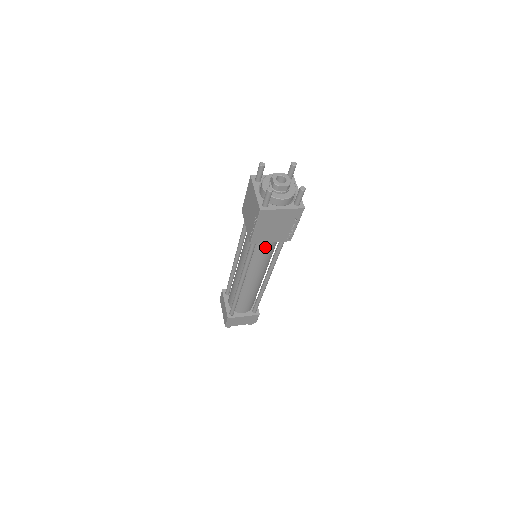
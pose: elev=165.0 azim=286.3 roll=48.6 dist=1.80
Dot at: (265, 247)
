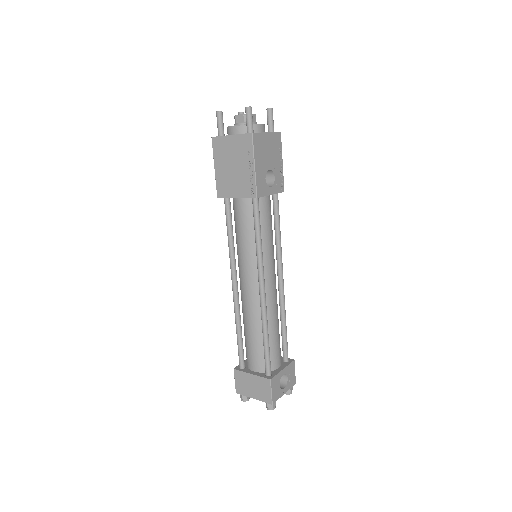
Dot at: (240, 215)
